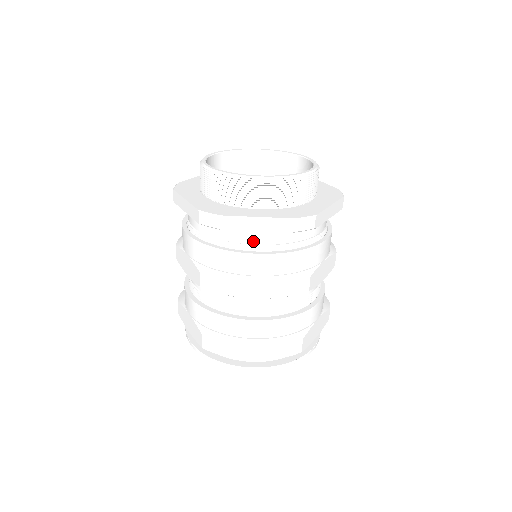
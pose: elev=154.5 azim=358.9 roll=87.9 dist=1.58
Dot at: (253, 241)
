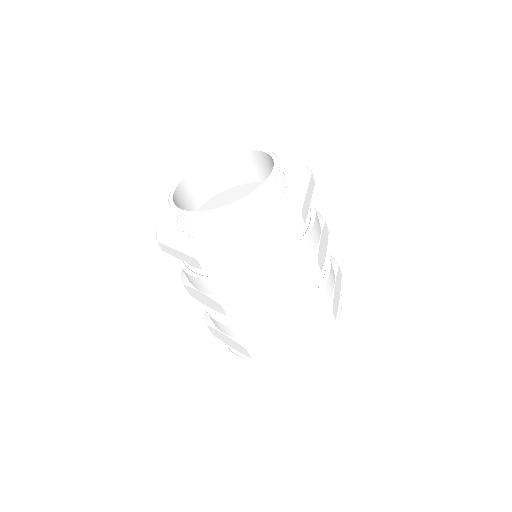
Dot at: occluded
